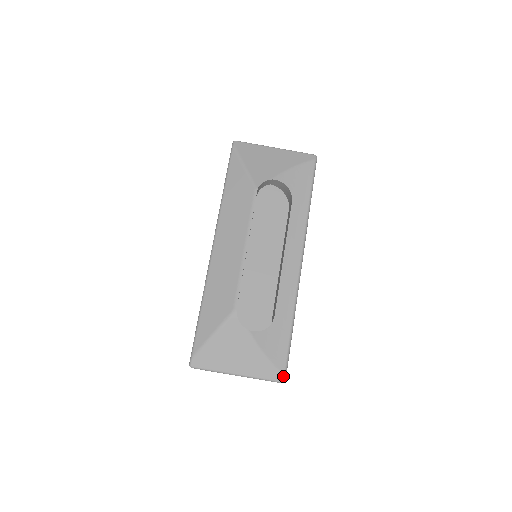
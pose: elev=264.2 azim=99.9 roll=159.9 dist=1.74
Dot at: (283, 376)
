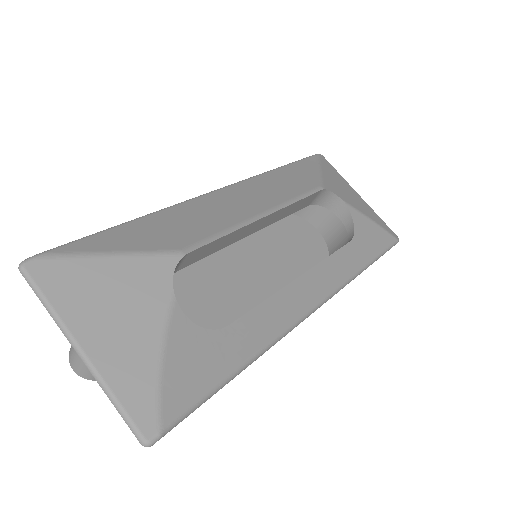
Dot at: (157, 429)
